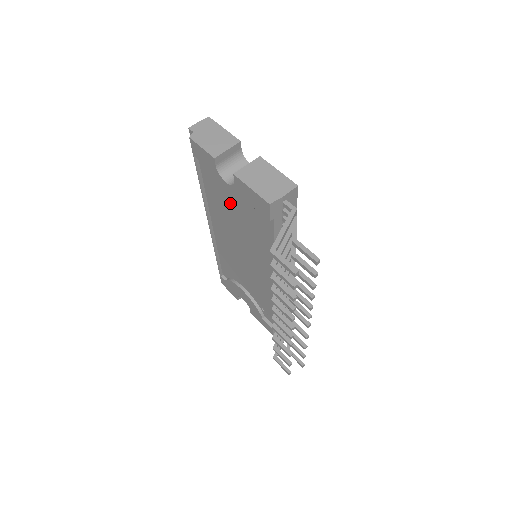
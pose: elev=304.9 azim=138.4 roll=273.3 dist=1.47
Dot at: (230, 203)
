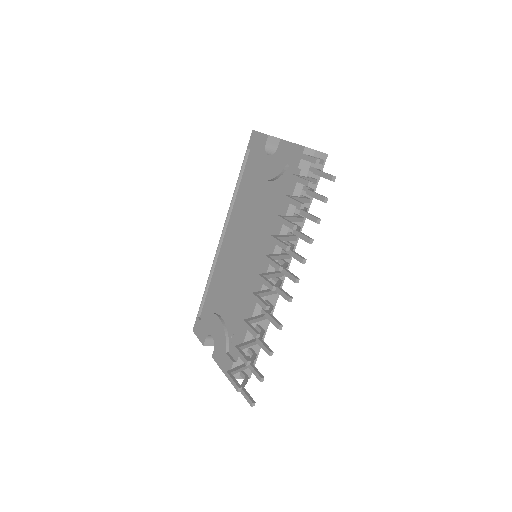
Dot at: (262, 179)
